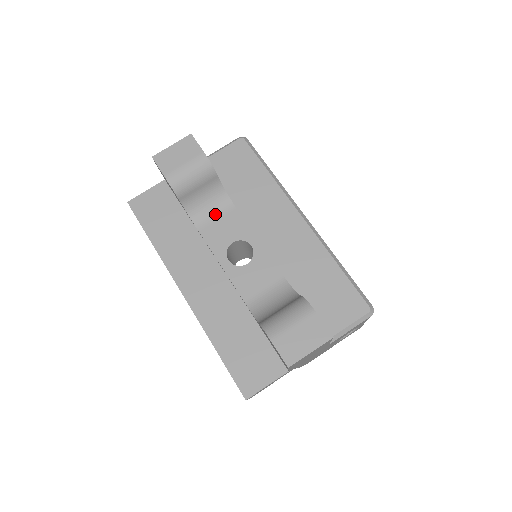
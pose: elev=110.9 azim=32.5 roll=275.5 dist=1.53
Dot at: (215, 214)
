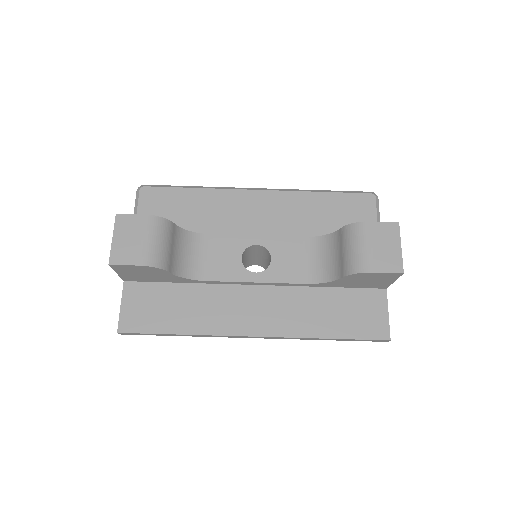
Dot at: (202, 256)
